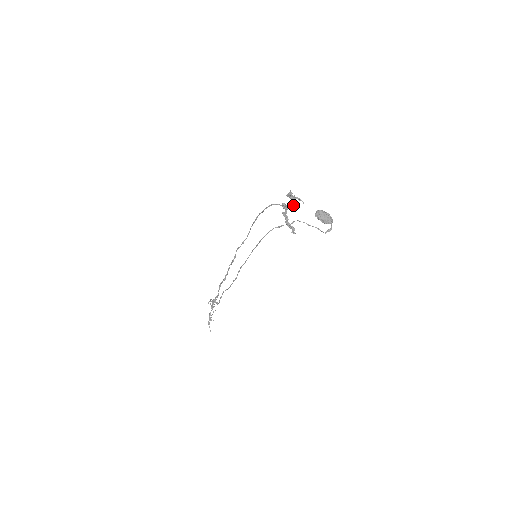
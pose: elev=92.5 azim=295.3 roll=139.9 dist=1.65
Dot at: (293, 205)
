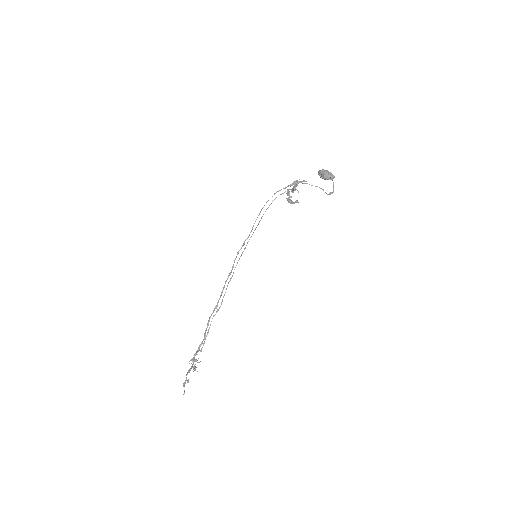
Dot at: occluded
